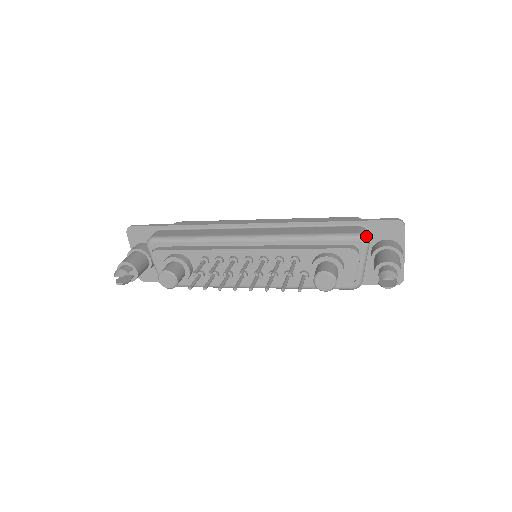
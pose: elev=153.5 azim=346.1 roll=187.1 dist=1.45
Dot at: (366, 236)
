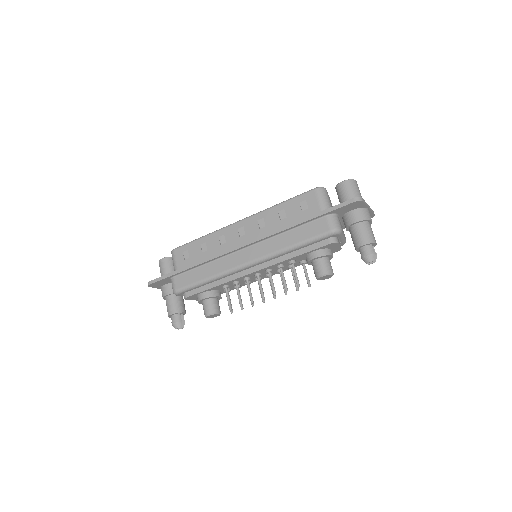
Dot at: (337, 228)
